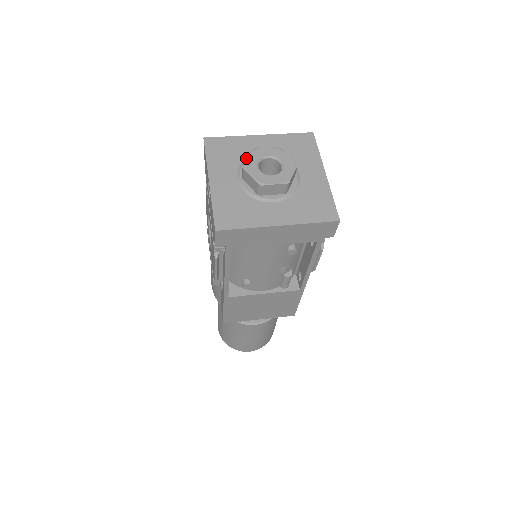
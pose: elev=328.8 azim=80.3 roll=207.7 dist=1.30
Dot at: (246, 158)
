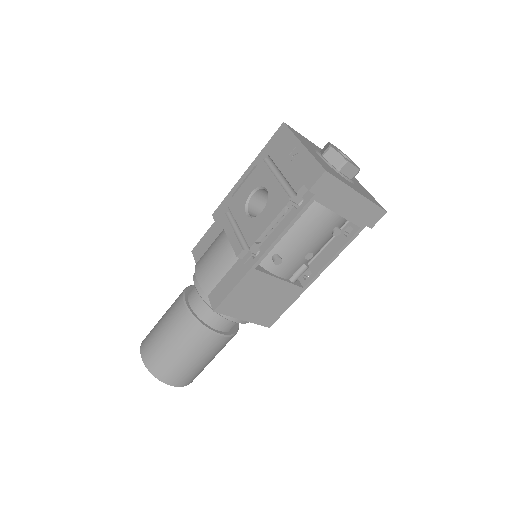
Dot at: (316, 149)
